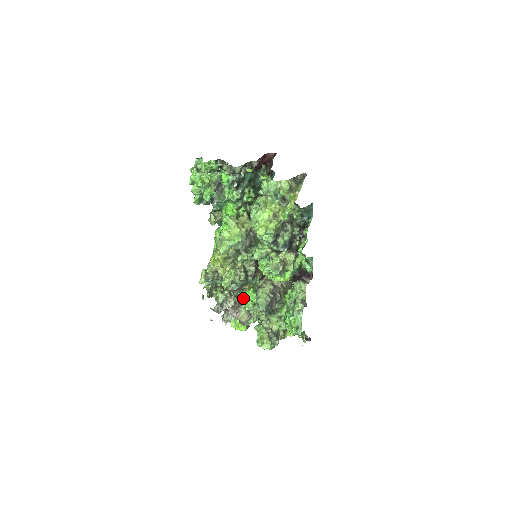
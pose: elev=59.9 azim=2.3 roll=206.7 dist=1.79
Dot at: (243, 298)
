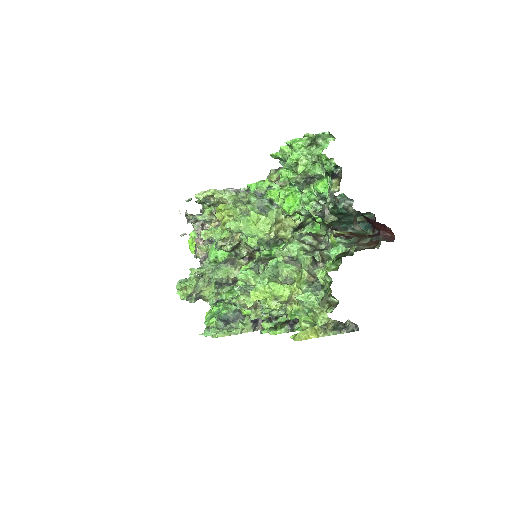
Dot at: occluded
